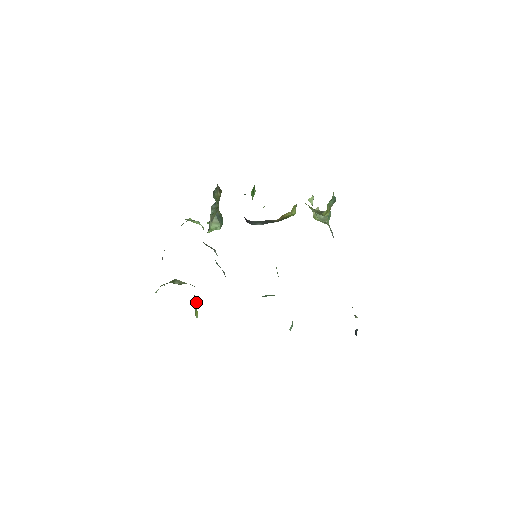
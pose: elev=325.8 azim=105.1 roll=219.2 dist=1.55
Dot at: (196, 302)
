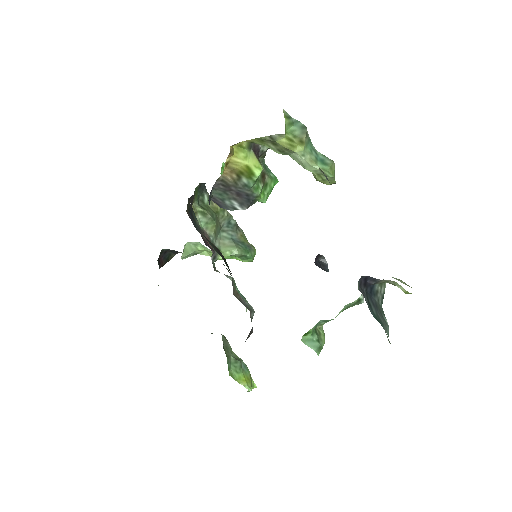
Dot at: (235, 361)
